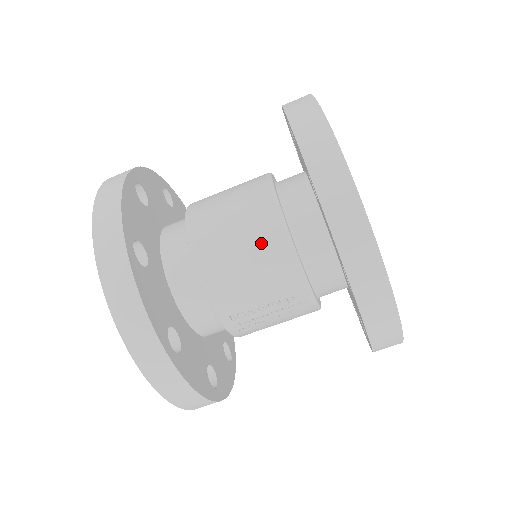
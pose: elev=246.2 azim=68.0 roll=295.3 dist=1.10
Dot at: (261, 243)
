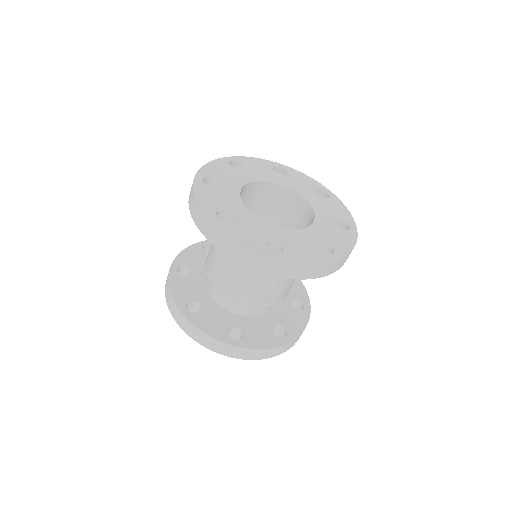
Dot at: (232, 265)
